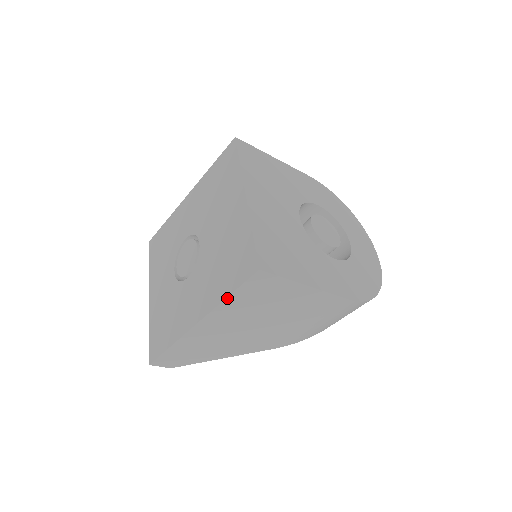
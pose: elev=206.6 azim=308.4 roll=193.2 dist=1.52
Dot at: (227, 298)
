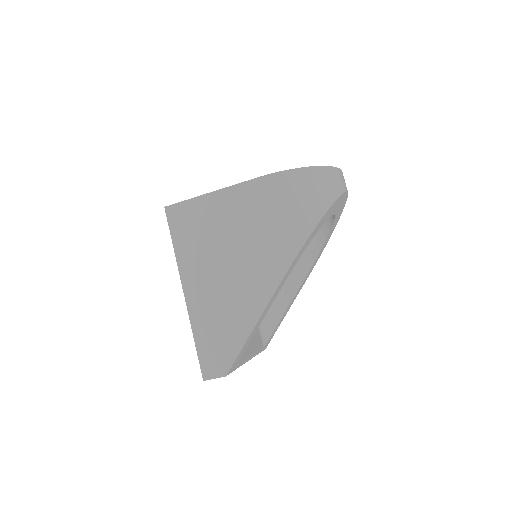
Dot at: (174, 248)
